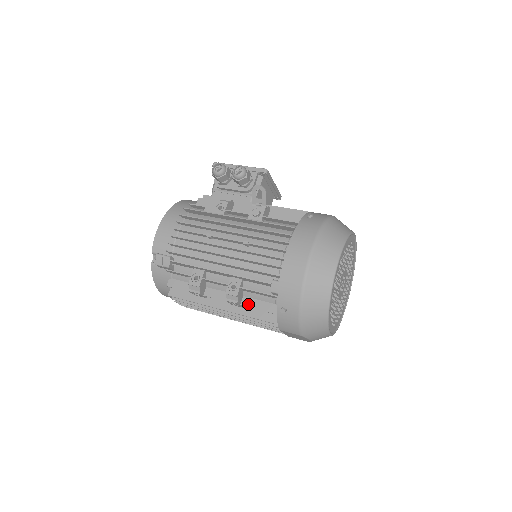
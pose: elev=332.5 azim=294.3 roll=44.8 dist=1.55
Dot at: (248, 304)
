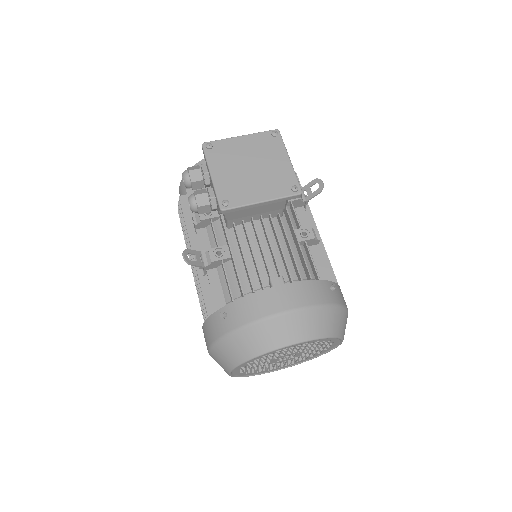
Dot at: occluded
